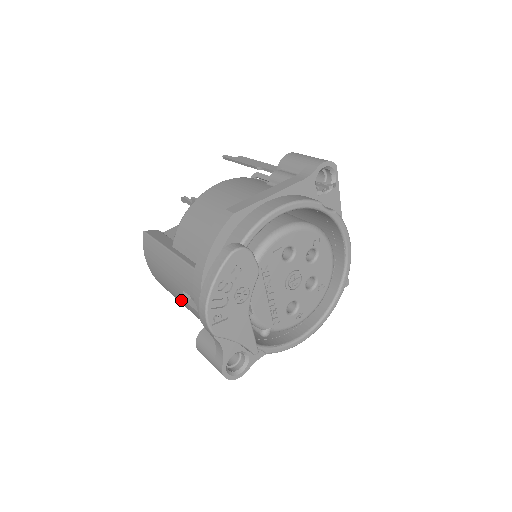
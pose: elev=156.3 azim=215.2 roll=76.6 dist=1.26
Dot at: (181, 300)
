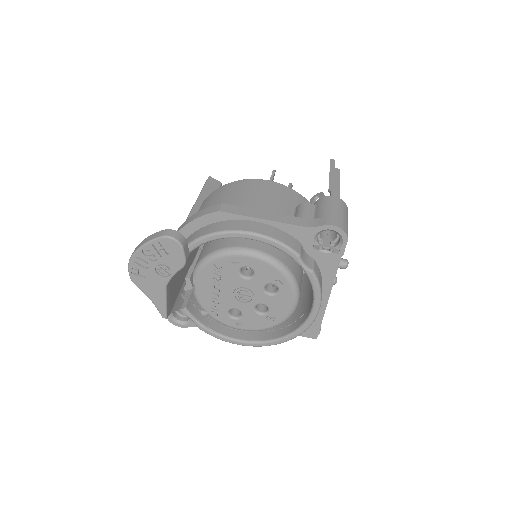
Dot at: occluded
